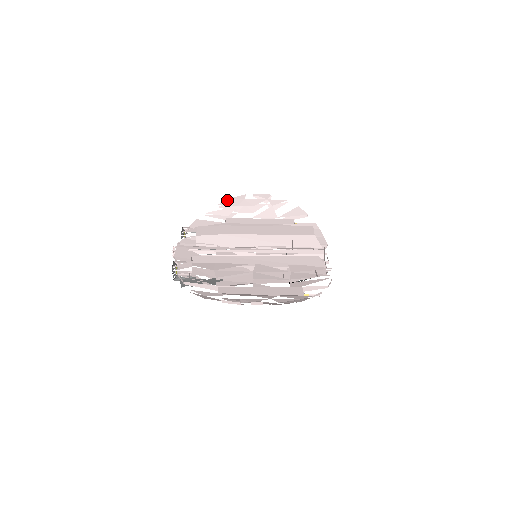
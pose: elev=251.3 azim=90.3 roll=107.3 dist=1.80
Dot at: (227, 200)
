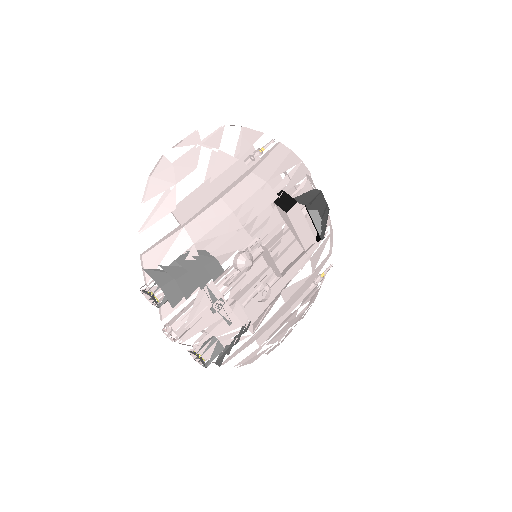
Dot at: occluded
